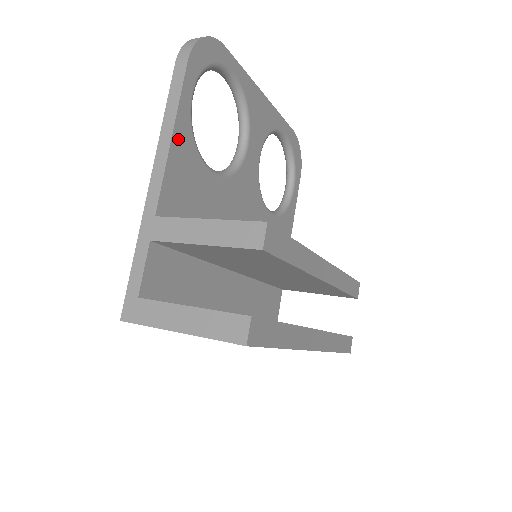
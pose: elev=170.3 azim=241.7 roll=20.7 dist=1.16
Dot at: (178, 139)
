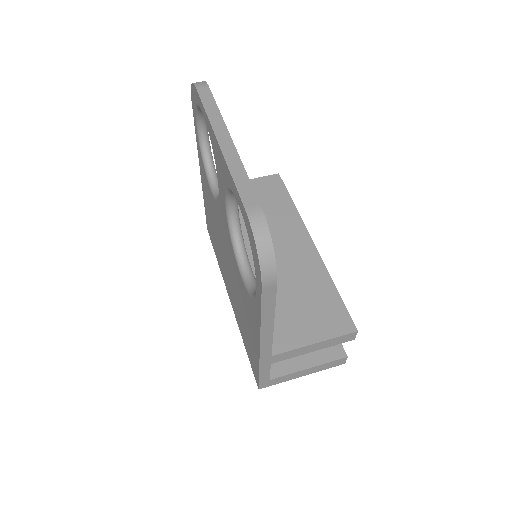
Dot at: occluded
